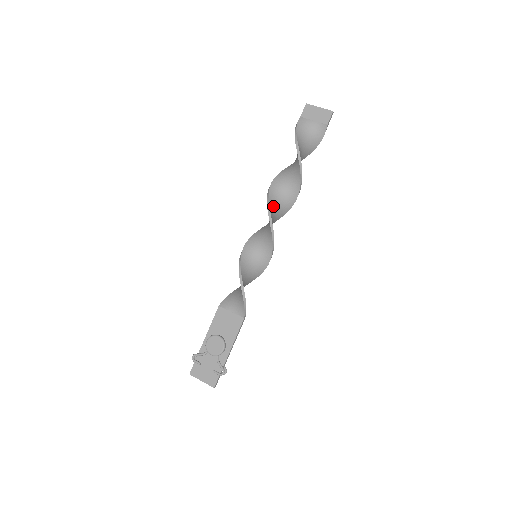
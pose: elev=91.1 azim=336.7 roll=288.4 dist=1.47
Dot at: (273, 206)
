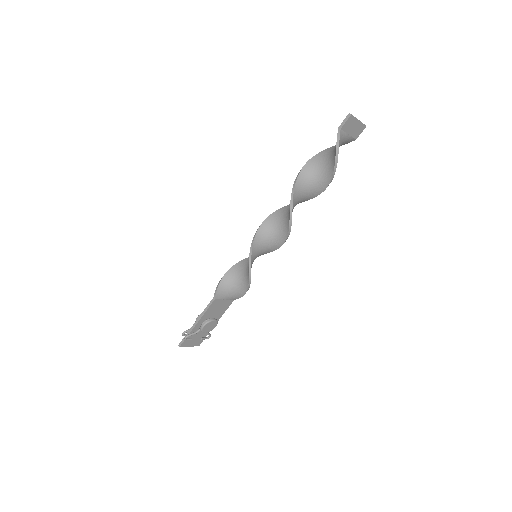
Dot at: occluded
